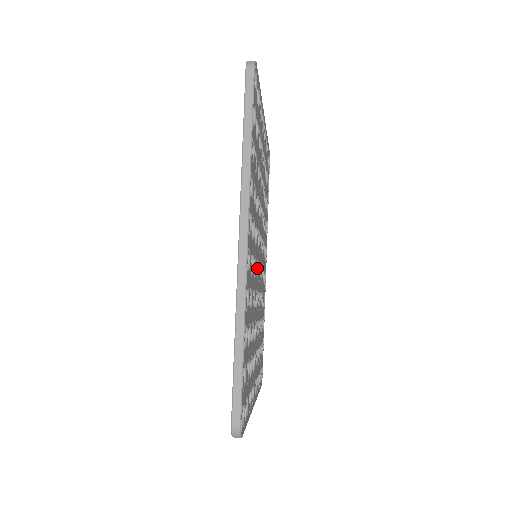
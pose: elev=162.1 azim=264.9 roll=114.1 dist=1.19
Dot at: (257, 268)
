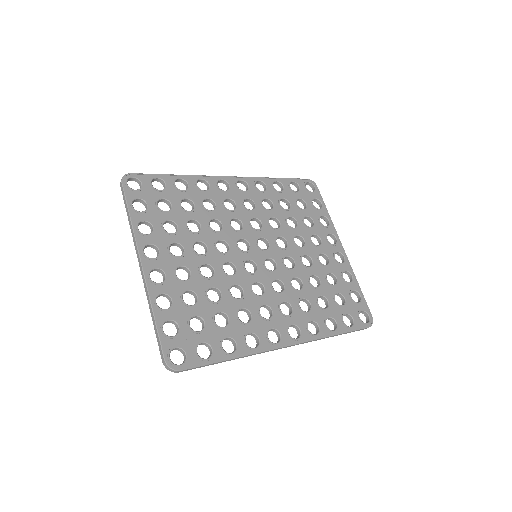
Dot at: (246, 251)
